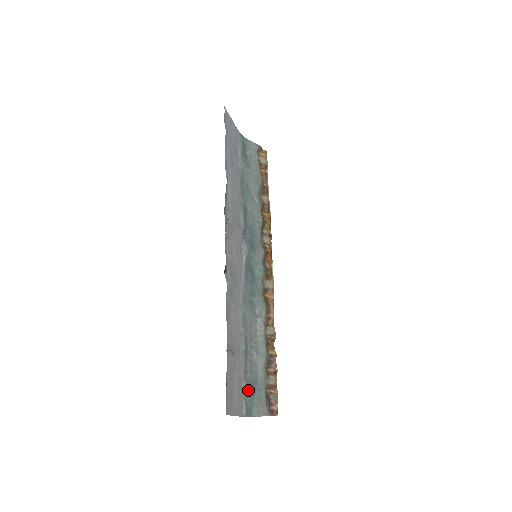
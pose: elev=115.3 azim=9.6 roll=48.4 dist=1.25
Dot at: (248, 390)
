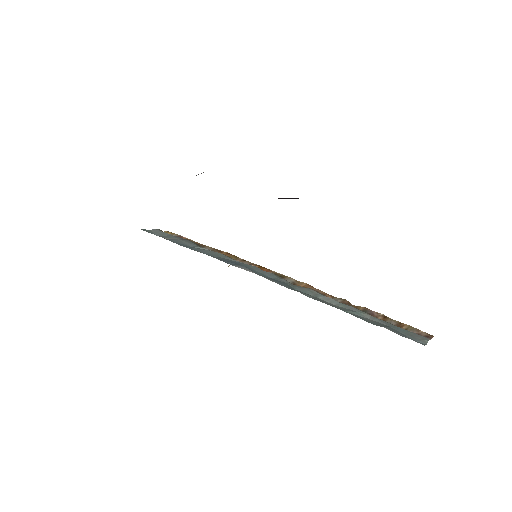
Dot at: (391, 330)
